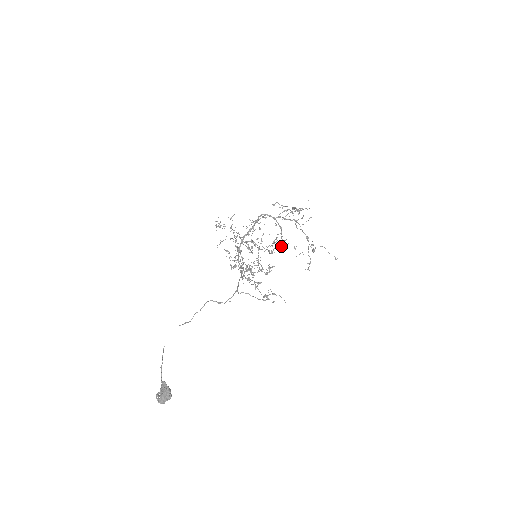
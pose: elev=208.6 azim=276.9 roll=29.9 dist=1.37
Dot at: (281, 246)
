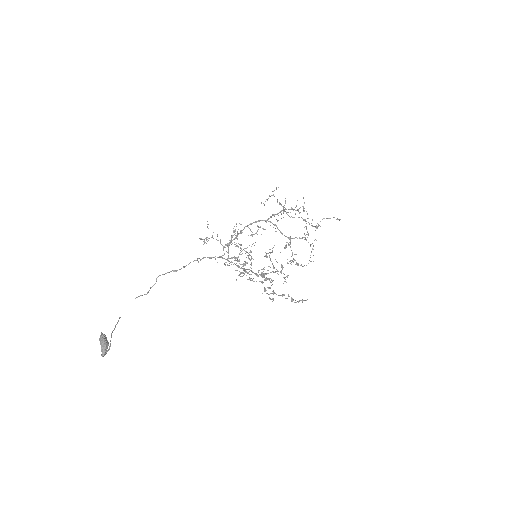
Dot at: occluded
